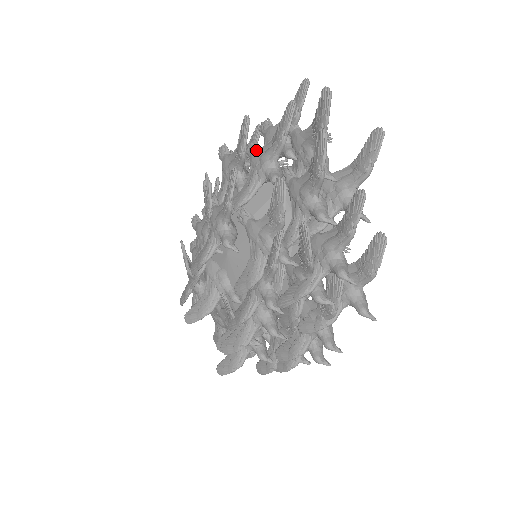
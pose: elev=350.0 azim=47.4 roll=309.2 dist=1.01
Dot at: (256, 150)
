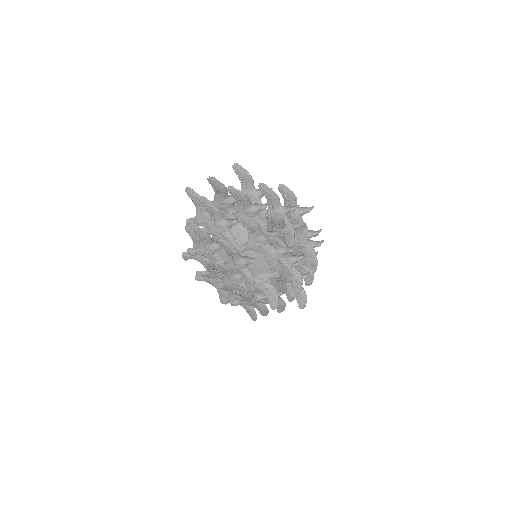
Dot at: (209, 229)
